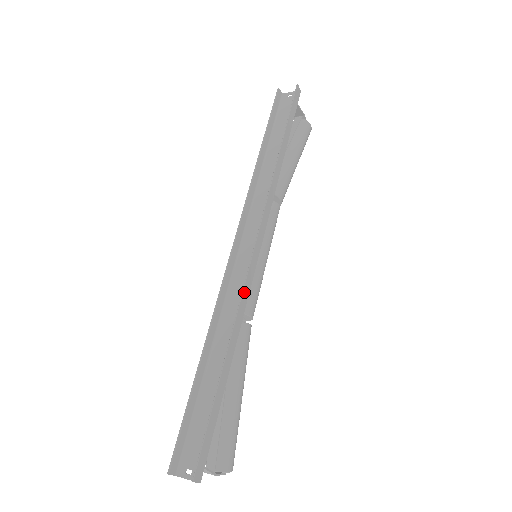
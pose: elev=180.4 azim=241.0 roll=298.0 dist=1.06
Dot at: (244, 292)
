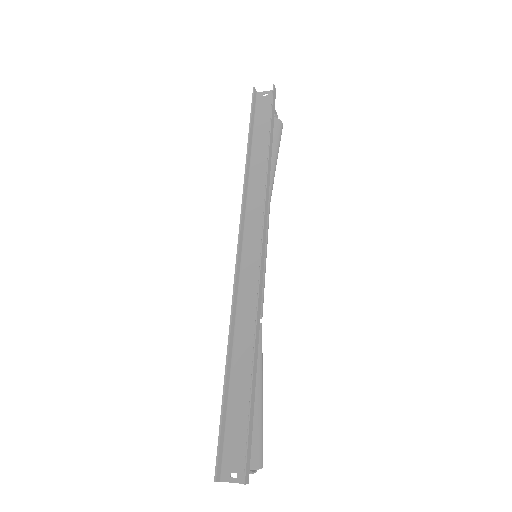
Dot at: (259, 293)
